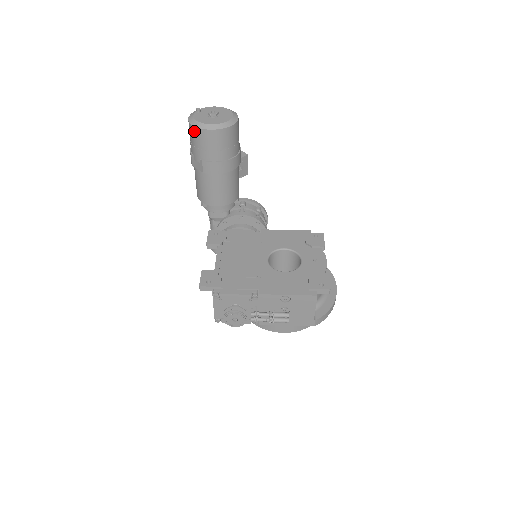
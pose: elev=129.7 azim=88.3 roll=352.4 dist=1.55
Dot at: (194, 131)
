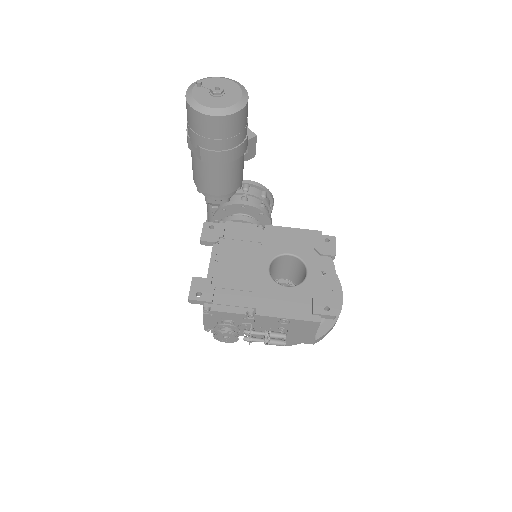
Dot at: (192, 113)
